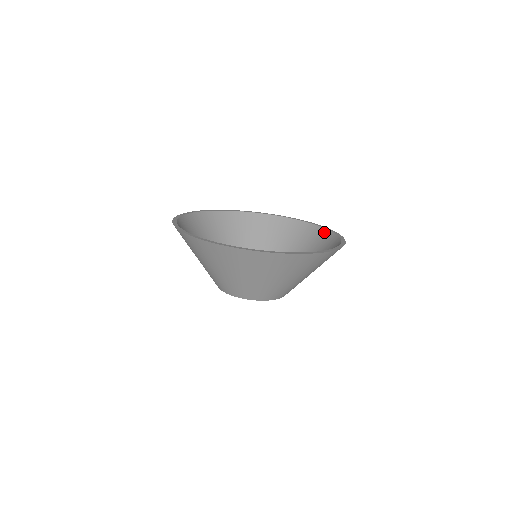
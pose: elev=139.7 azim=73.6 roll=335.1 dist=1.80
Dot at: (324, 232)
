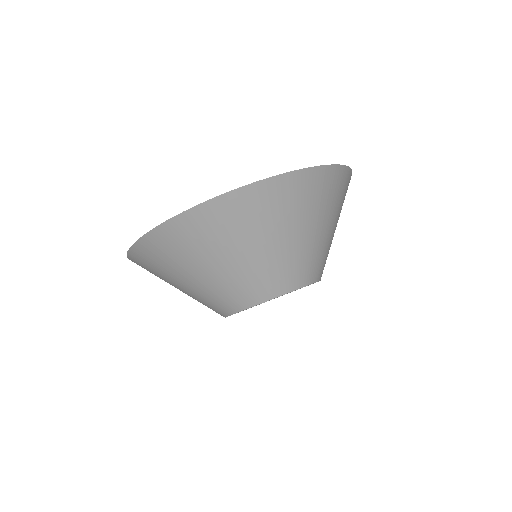
Dot at: occluded
